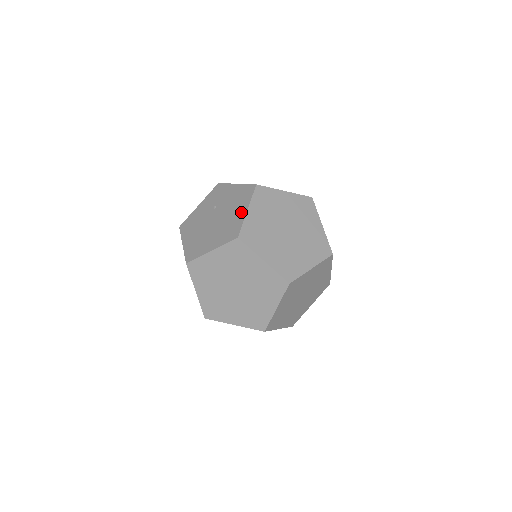
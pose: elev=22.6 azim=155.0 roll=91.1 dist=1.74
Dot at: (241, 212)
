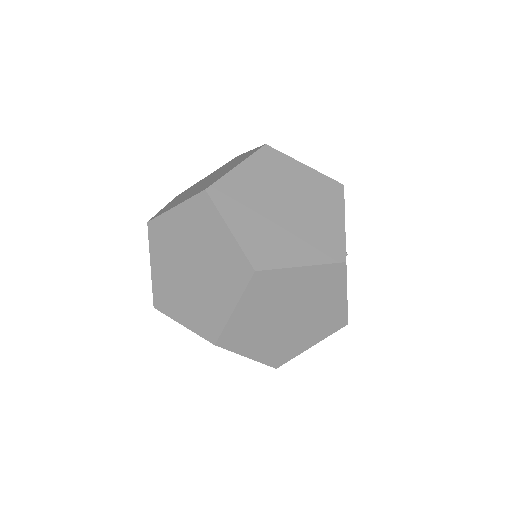
Dot at: occluded
